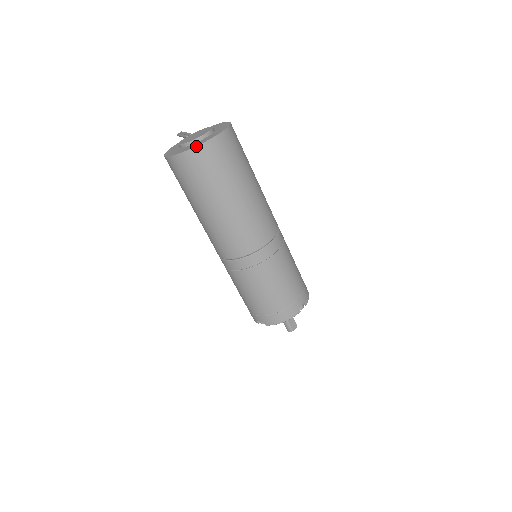
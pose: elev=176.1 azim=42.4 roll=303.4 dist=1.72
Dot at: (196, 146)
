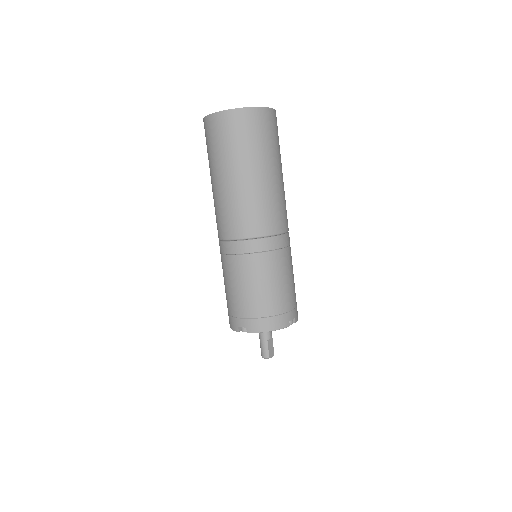
Dot at: (246, 107)
